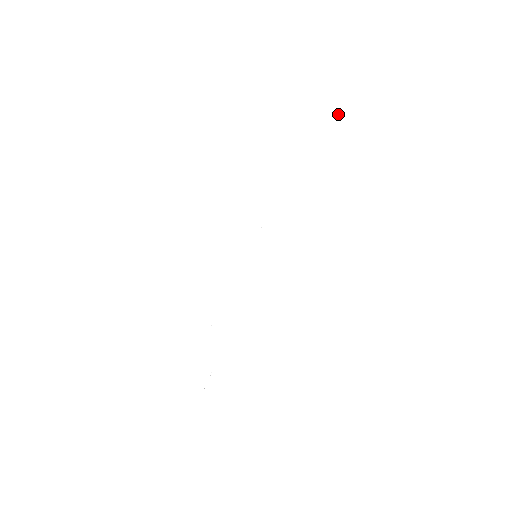
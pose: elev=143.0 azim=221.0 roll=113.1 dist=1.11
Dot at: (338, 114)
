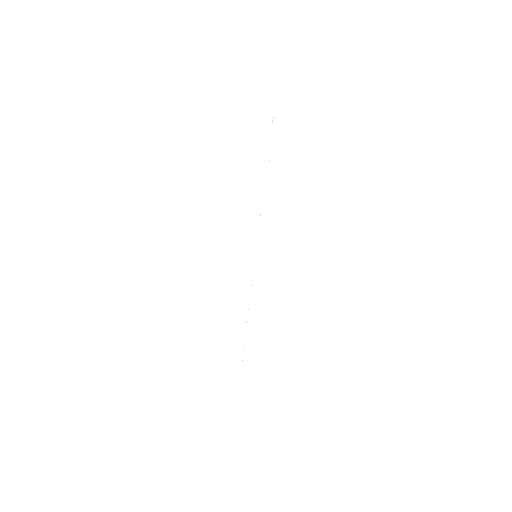
Dot at: occluded
